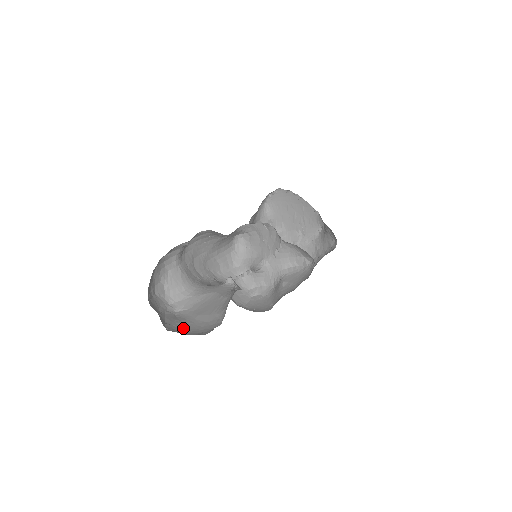
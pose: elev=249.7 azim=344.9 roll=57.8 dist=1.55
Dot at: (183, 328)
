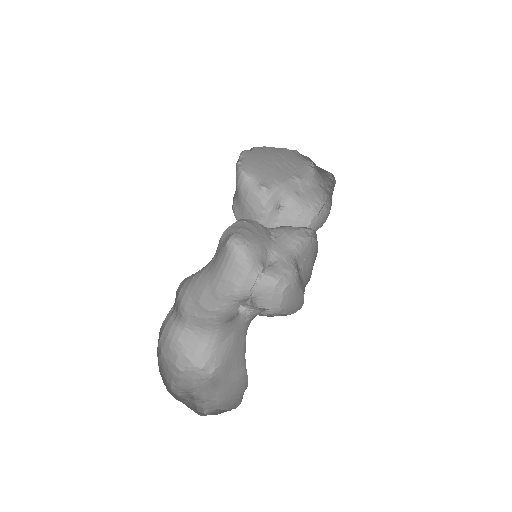
Dot at: (221, 398)
